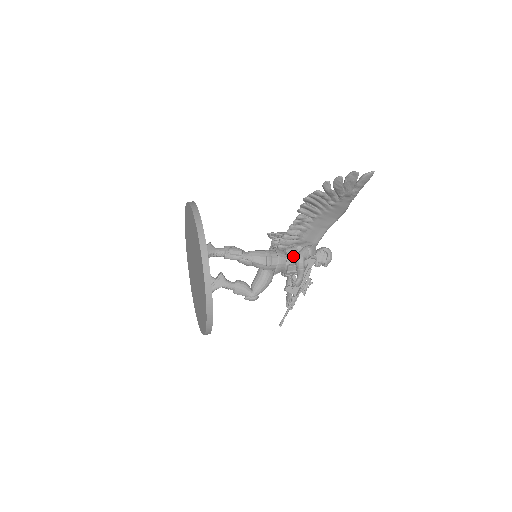
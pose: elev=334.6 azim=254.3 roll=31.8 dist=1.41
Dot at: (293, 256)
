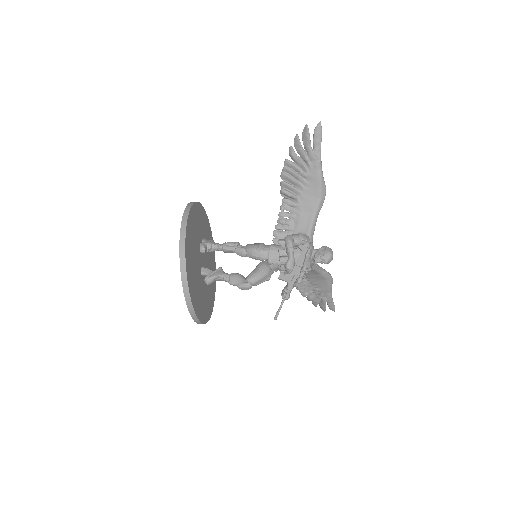
Dot at: (284, 242)
